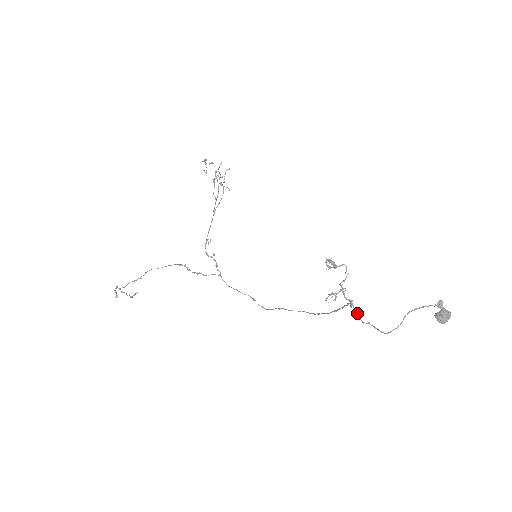
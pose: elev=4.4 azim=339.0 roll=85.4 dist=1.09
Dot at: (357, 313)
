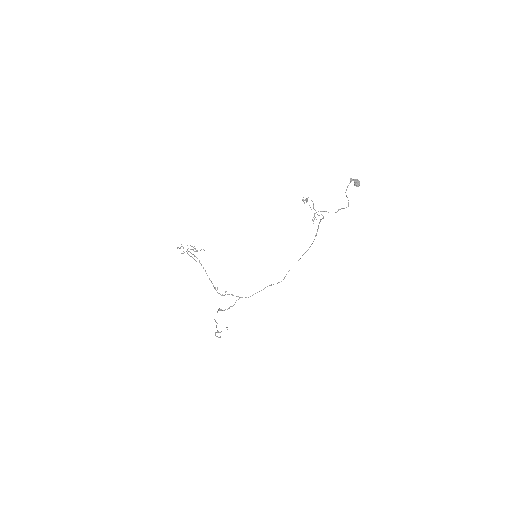
Dot at: occluded
